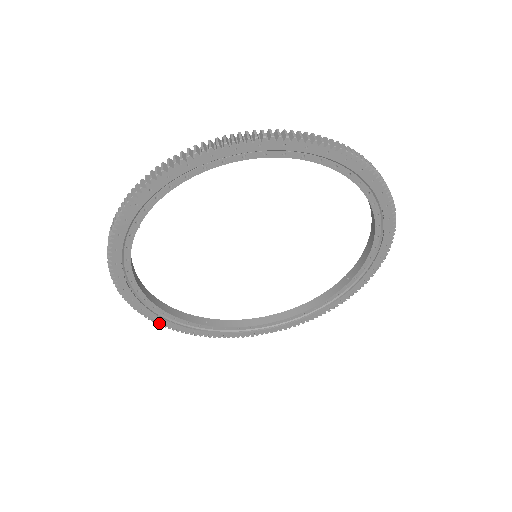
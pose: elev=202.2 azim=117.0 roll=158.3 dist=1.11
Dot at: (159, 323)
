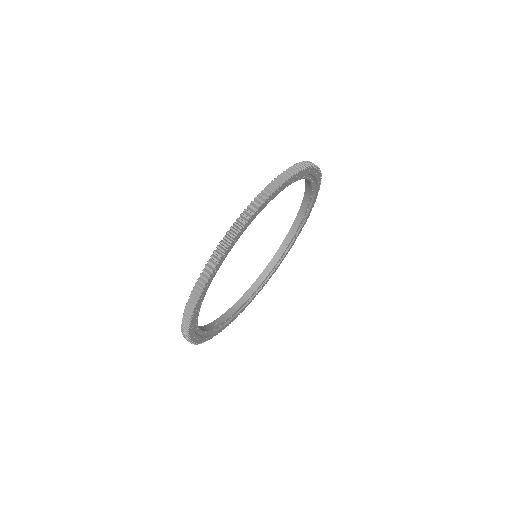
Dot at: (195, 344)
